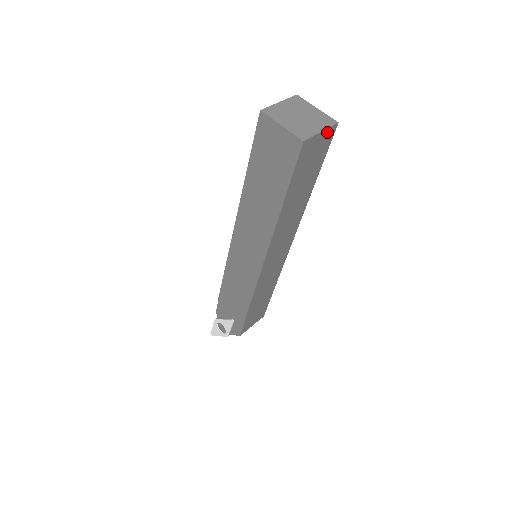
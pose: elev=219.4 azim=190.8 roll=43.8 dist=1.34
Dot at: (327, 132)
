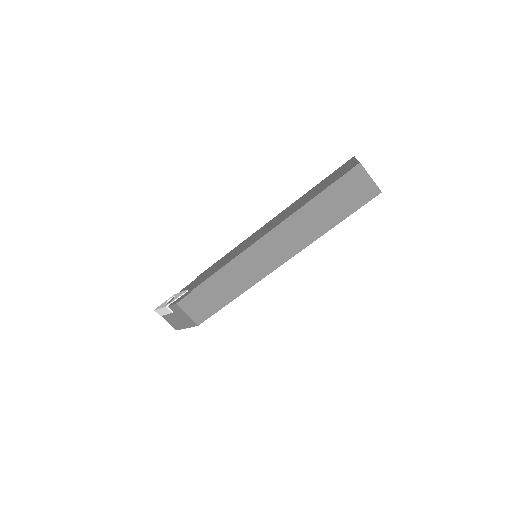
Dot at: (373, 186)
